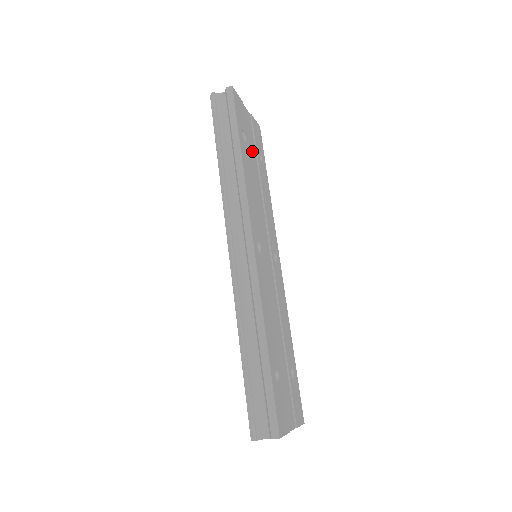
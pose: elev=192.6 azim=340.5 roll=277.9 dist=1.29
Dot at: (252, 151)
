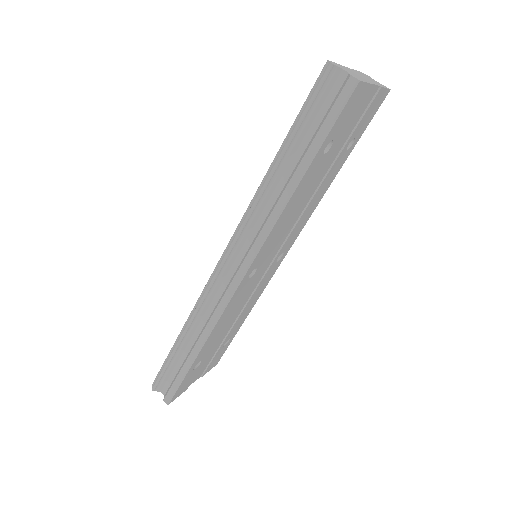
Dot at: (335, 150)
